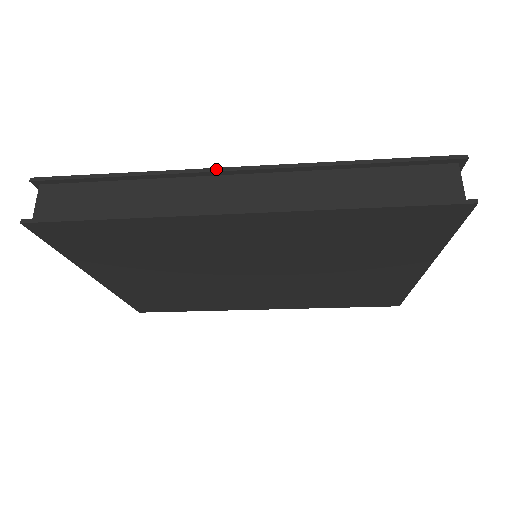
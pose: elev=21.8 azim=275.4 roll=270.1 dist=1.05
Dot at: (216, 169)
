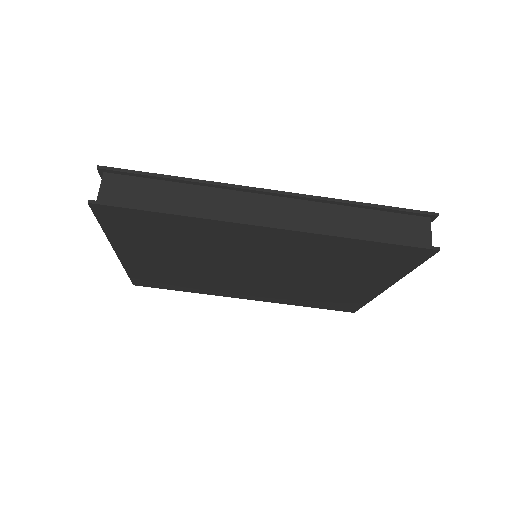
Dot at: (253, 188)
